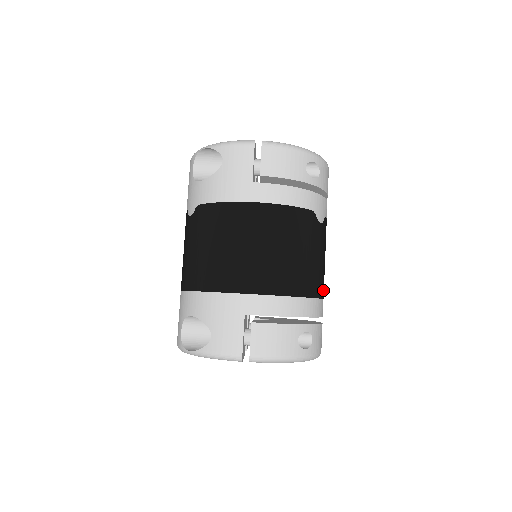
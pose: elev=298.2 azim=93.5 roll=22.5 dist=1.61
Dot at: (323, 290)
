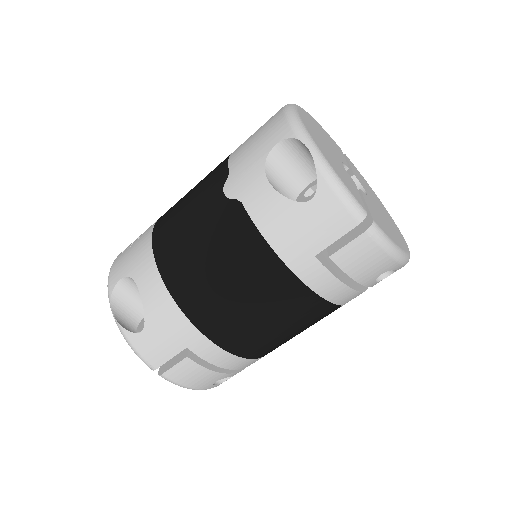
Dot at: occluded
